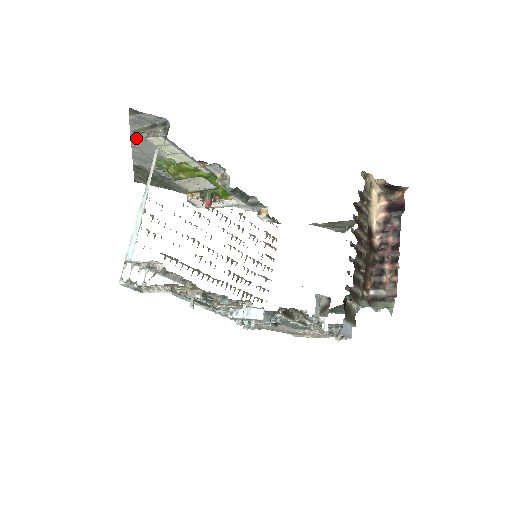
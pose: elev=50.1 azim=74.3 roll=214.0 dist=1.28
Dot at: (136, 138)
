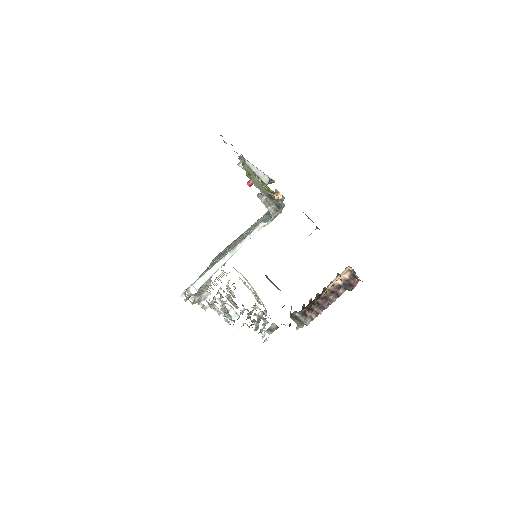
Dot at: occluded
